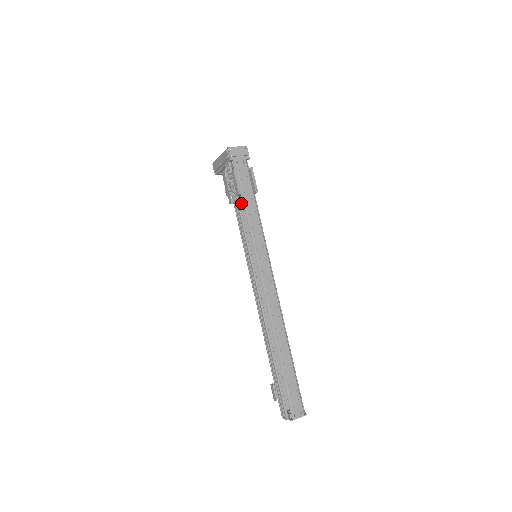
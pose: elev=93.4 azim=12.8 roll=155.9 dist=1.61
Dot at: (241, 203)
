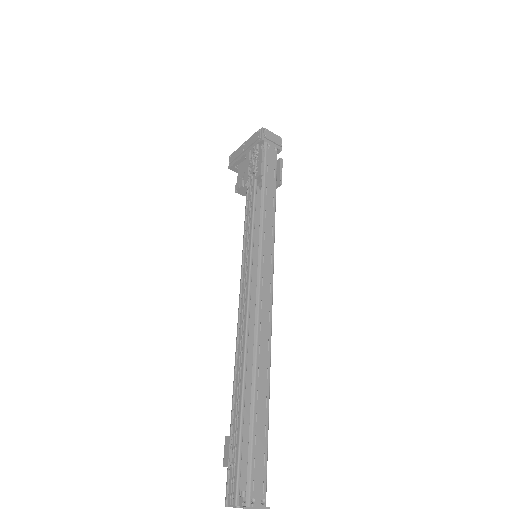
Dot at: occluded
